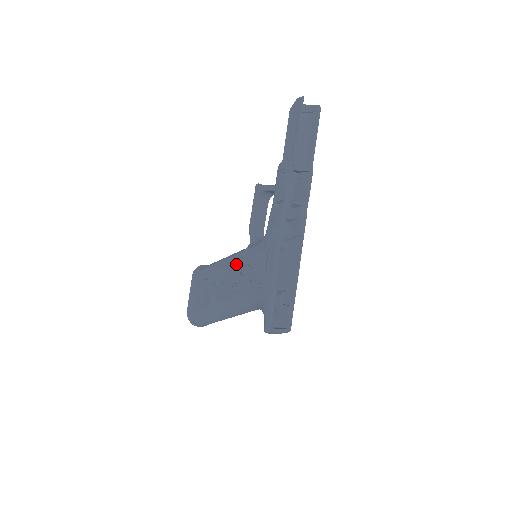
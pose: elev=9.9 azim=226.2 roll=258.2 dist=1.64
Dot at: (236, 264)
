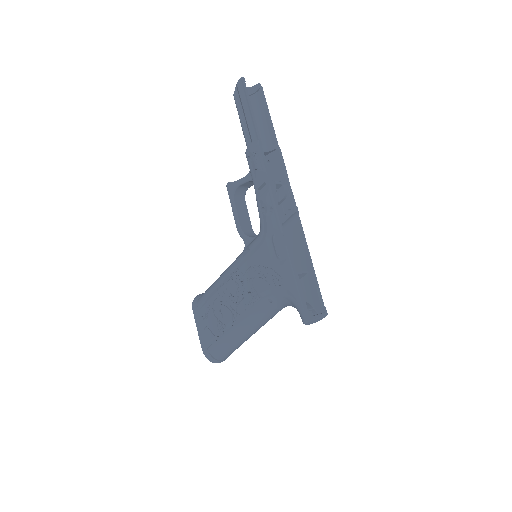
Dot at: (240, 271)
